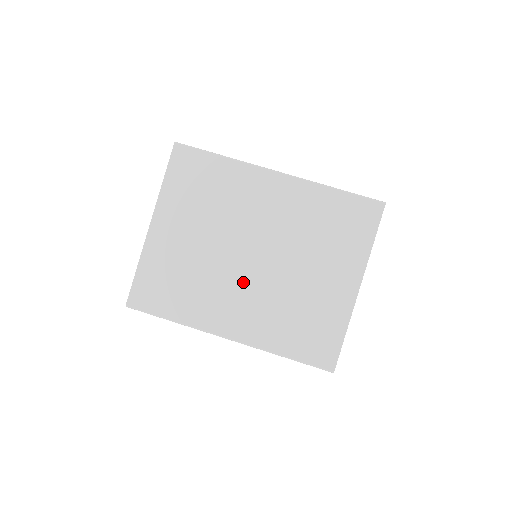
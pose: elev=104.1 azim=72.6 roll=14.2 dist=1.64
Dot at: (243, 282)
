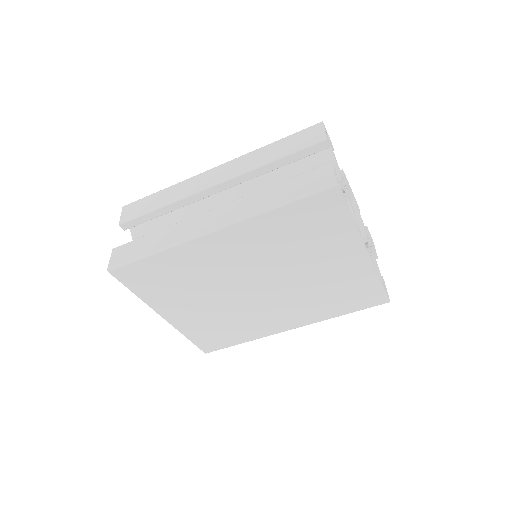
Dot at: (268, 303)
